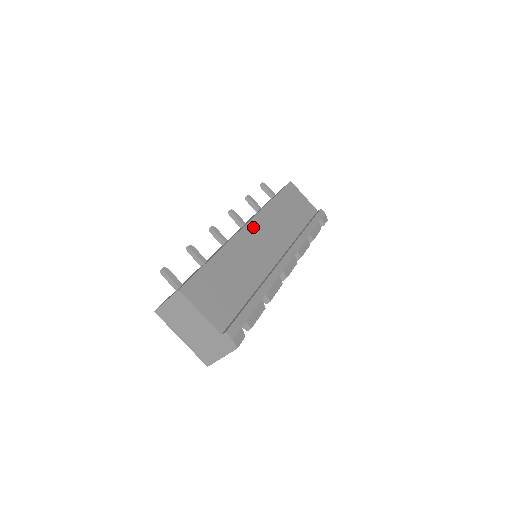
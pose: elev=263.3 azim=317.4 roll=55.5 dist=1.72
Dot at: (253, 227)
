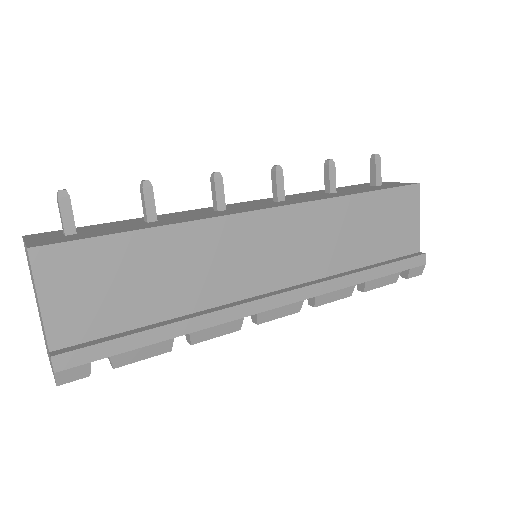
Dot at: (275, 219)
